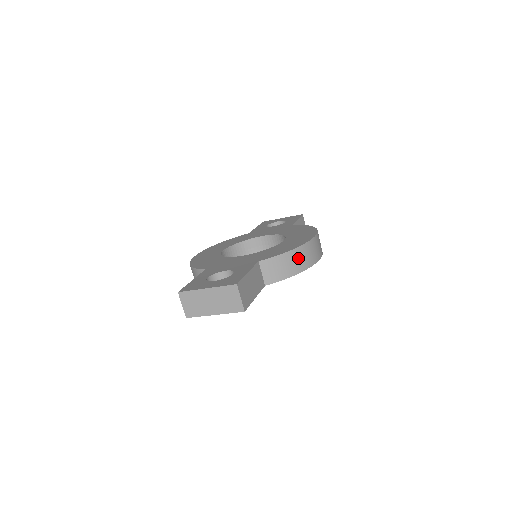
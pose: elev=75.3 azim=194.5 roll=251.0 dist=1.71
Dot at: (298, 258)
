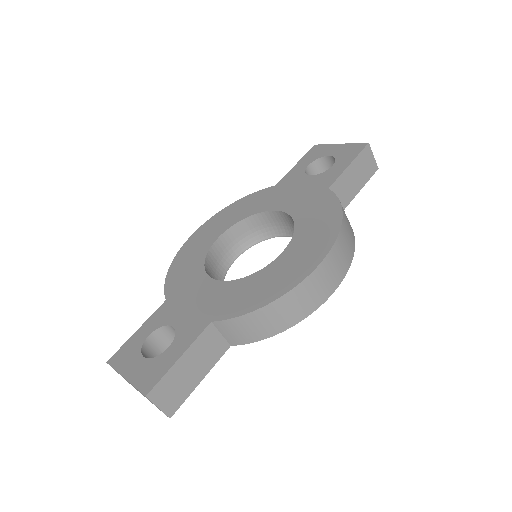
Dot at: (276, 314)
